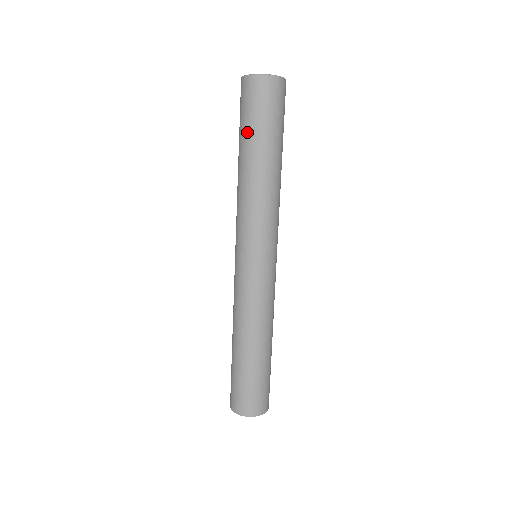
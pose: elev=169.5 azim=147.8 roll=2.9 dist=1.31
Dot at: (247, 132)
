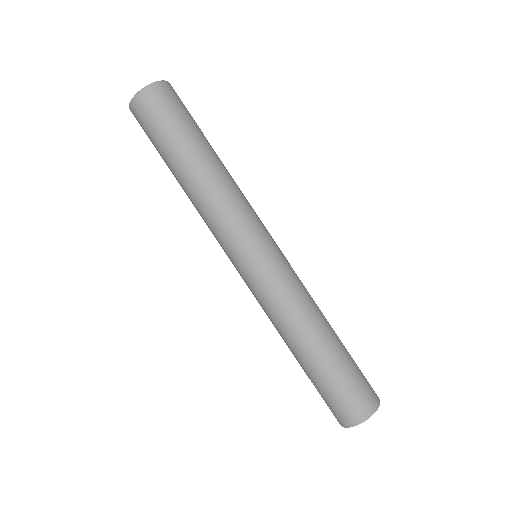
Dot at: (169, 143)
